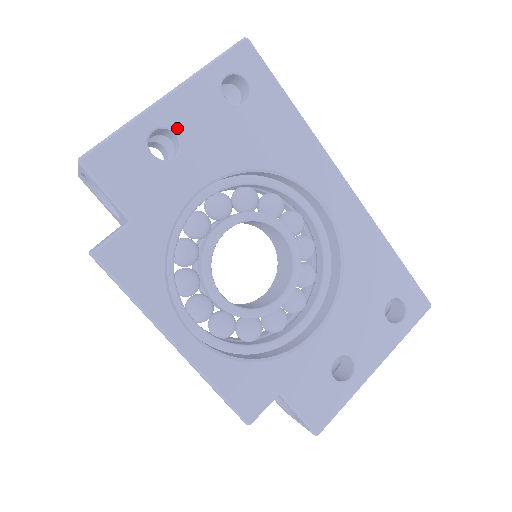
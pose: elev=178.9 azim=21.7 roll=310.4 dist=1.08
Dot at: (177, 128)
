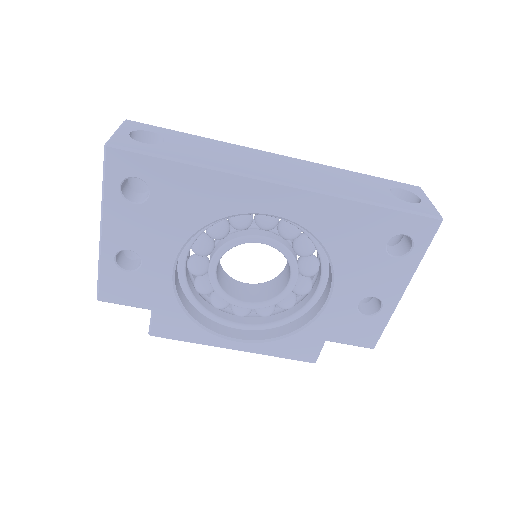
Dot at: (125, 247)
